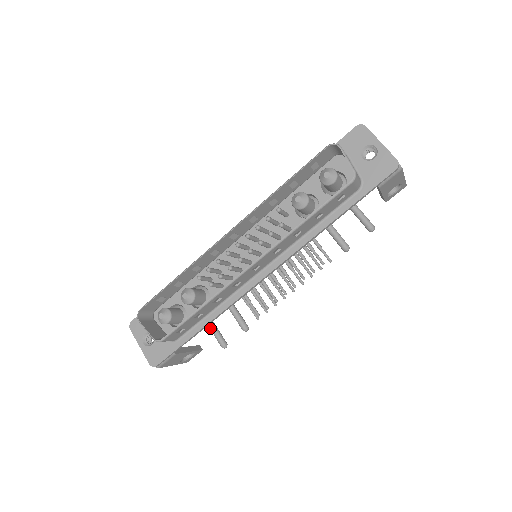
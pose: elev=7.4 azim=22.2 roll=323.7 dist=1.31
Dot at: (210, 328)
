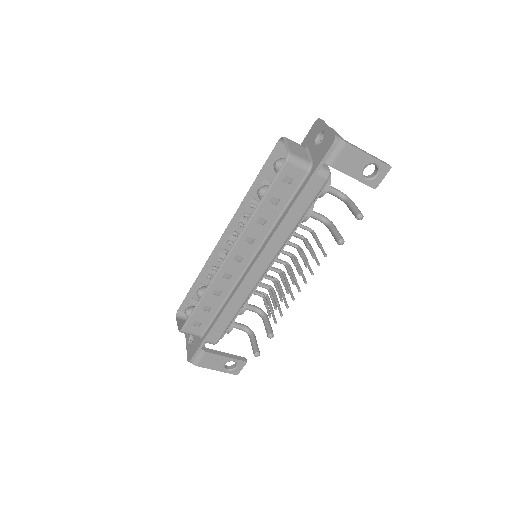
Dot at: (250, 339)
